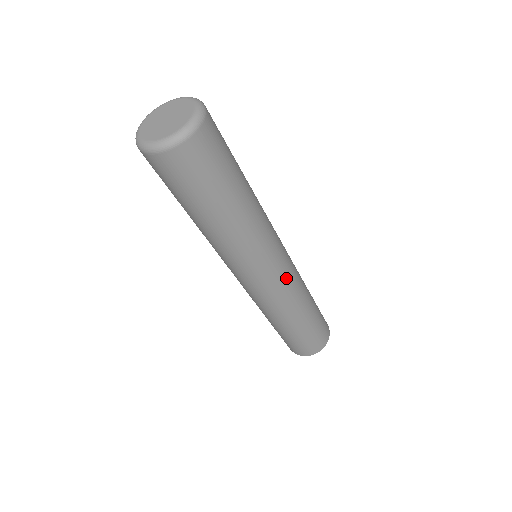
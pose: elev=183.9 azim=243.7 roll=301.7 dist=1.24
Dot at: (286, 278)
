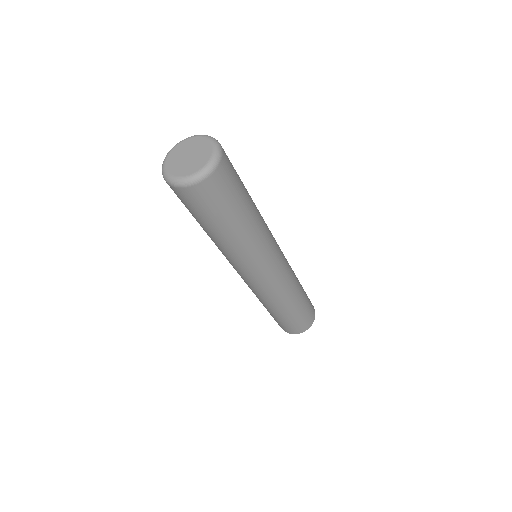
Dot at: (282, 274)
